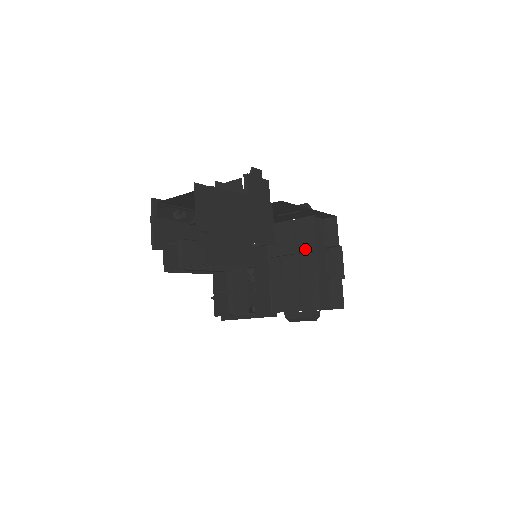
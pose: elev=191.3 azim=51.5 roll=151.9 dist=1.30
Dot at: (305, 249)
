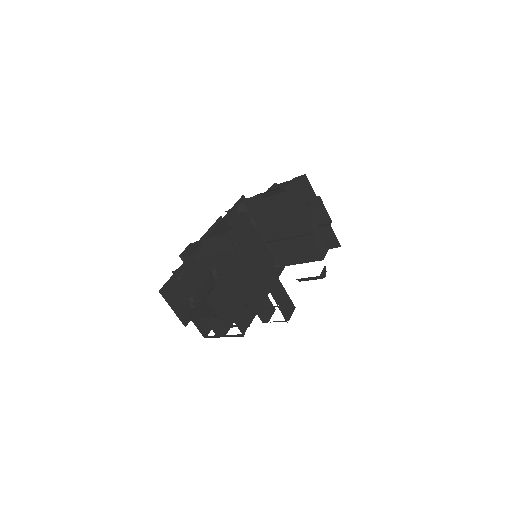
Dot at: (289, 216)
